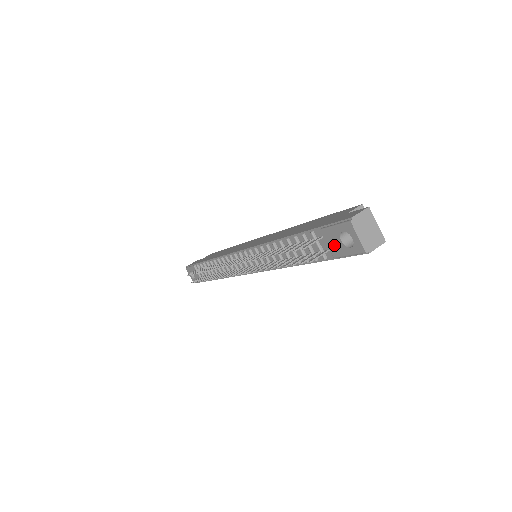
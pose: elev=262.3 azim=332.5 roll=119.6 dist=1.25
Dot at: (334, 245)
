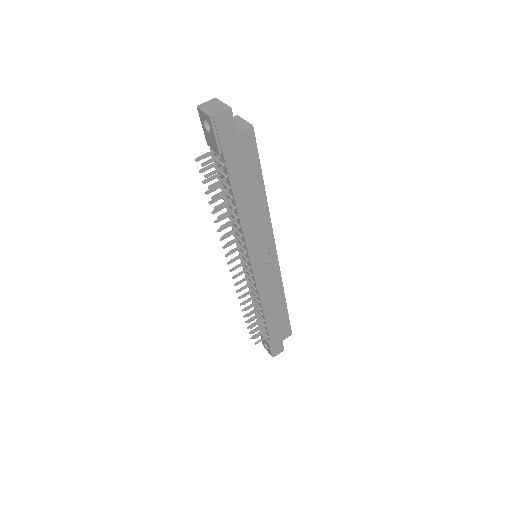
Dot at: (212, 142)
